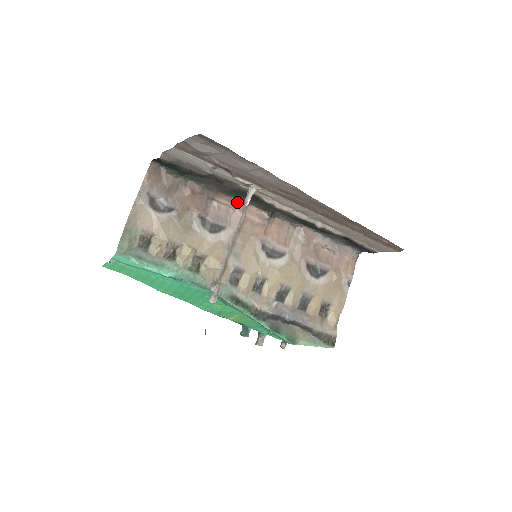
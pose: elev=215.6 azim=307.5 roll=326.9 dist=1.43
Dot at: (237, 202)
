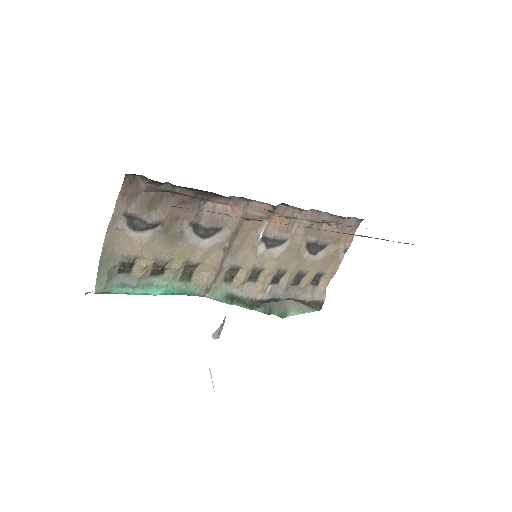
Dot at: (237, 200)
